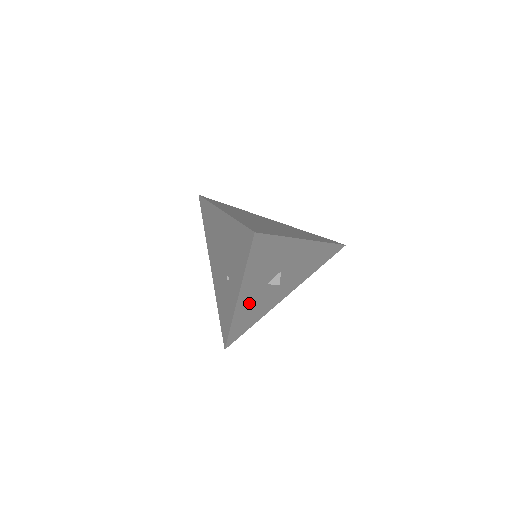
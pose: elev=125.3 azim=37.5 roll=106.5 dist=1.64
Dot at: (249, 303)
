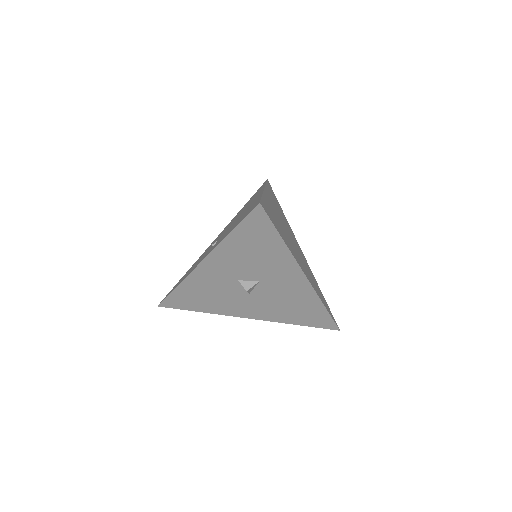
Dot at: (209, 281)
